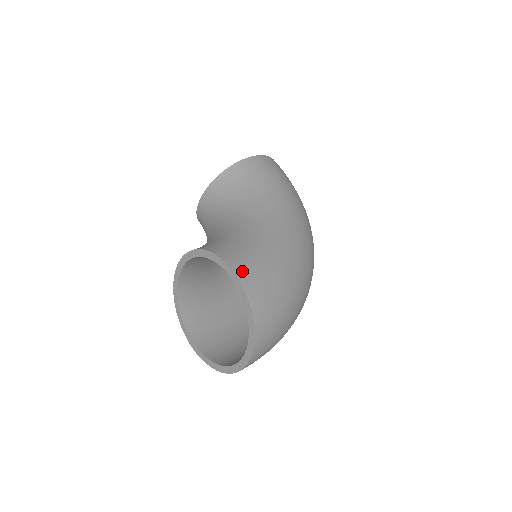
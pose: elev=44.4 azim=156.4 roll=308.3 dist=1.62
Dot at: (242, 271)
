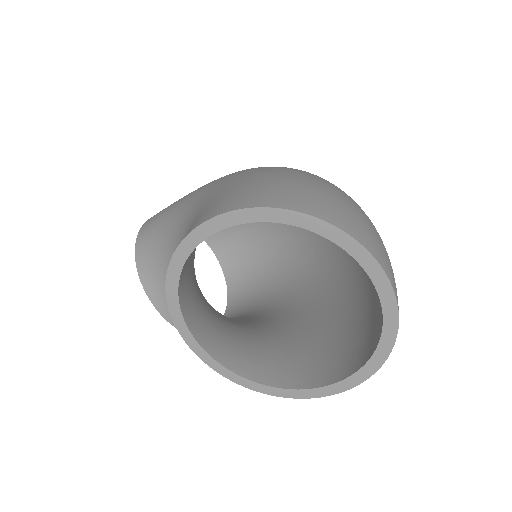
Dot at: (210, 214)
